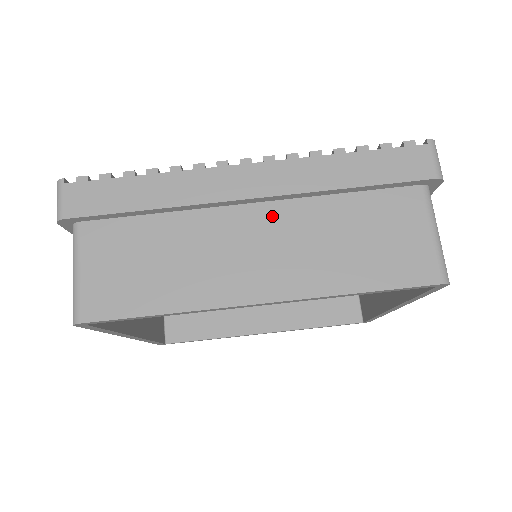
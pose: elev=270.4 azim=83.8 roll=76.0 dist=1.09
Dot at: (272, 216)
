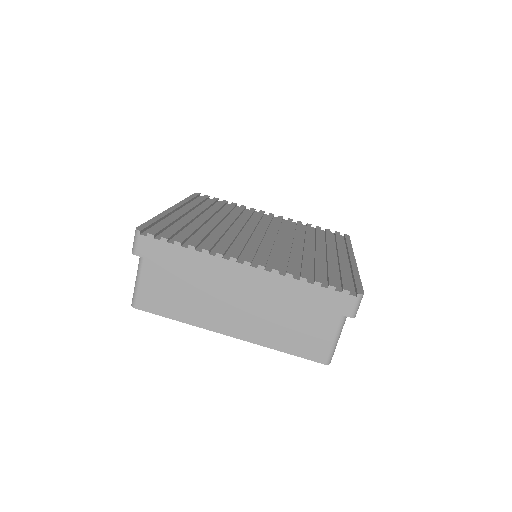
Dot at: (252, 296)
